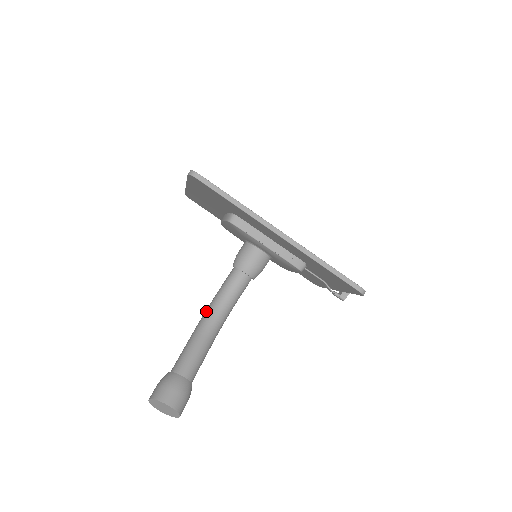
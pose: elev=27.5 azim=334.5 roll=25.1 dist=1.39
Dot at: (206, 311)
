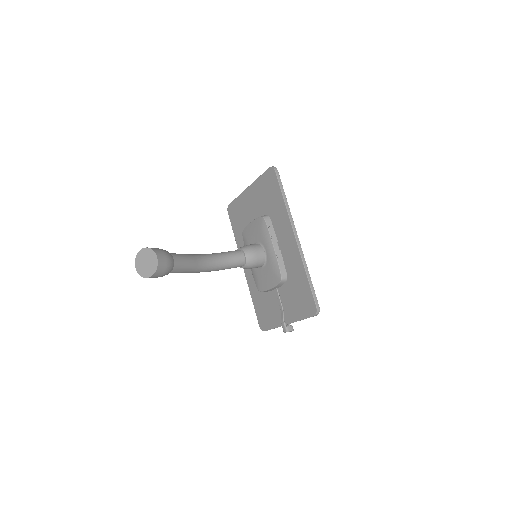
Dot at: (204, 254)
